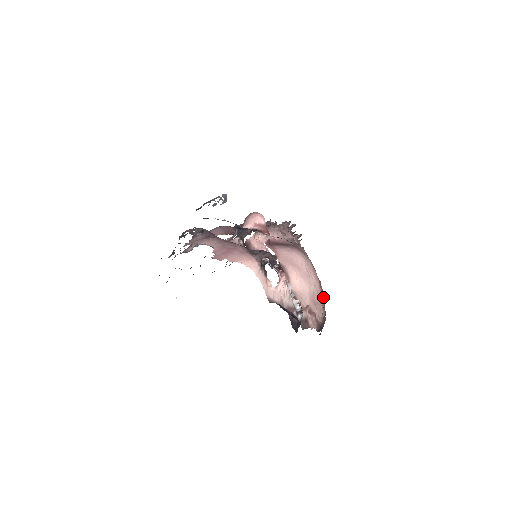
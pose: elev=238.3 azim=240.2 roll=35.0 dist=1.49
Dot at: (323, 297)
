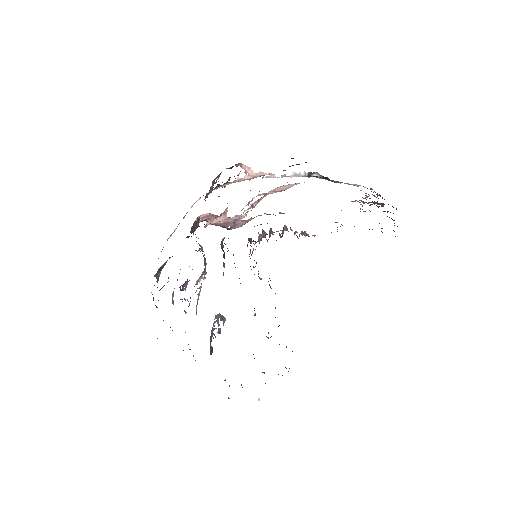
Dot at: occluded
